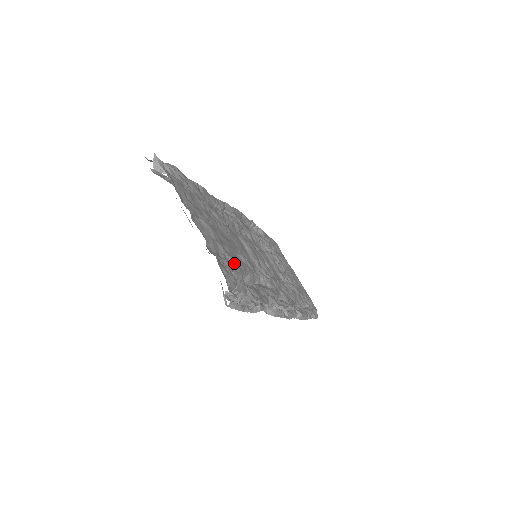
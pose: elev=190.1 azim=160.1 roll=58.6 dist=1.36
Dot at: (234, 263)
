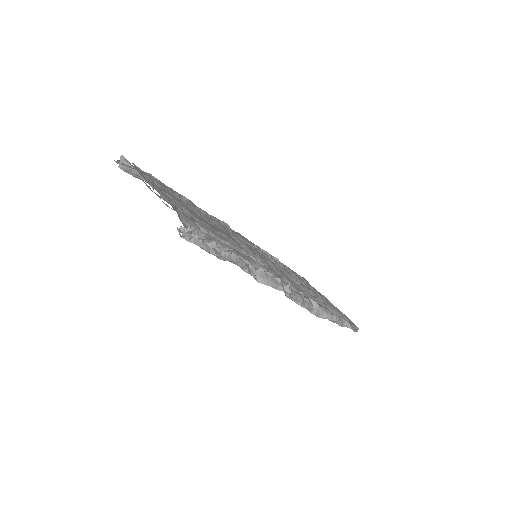
Dot at: (203, 224)
